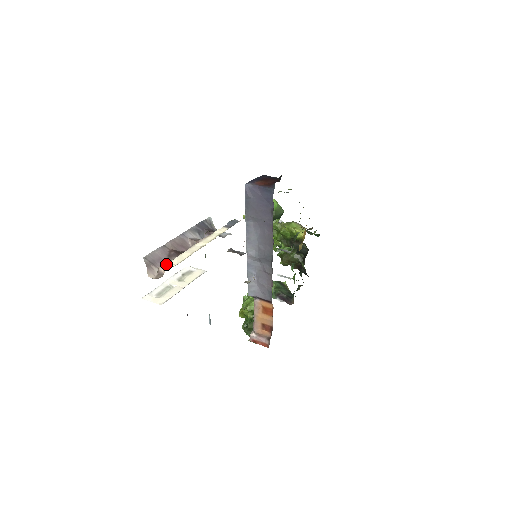
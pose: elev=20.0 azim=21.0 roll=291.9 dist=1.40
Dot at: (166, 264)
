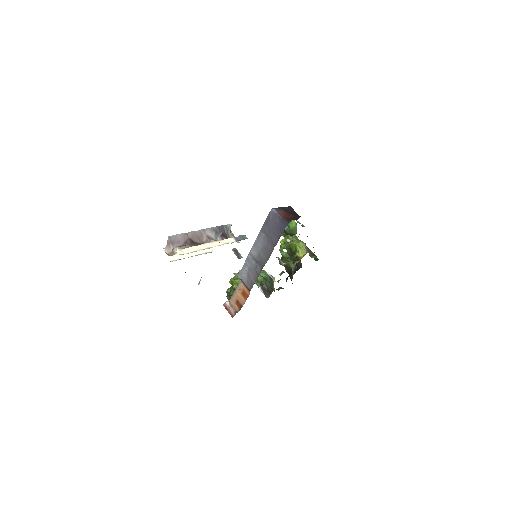
Dot at: (179, 249)
